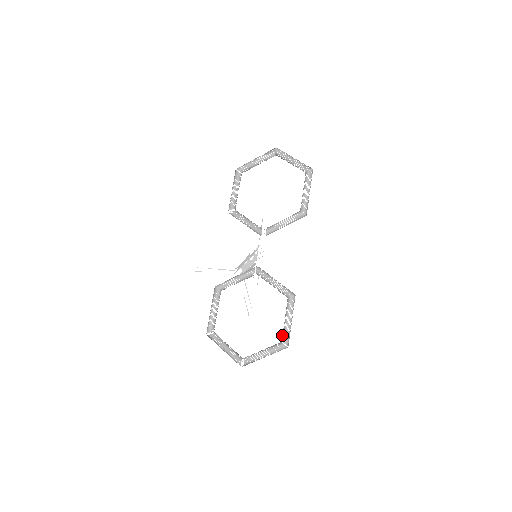
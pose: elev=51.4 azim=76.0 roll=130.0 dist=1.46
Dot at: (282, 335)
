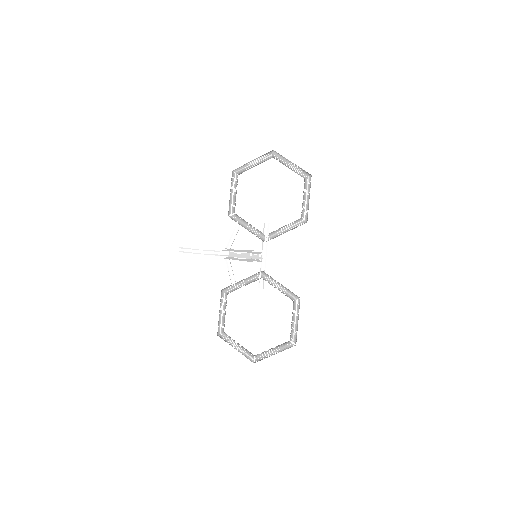
Dot at: (290, 335)
